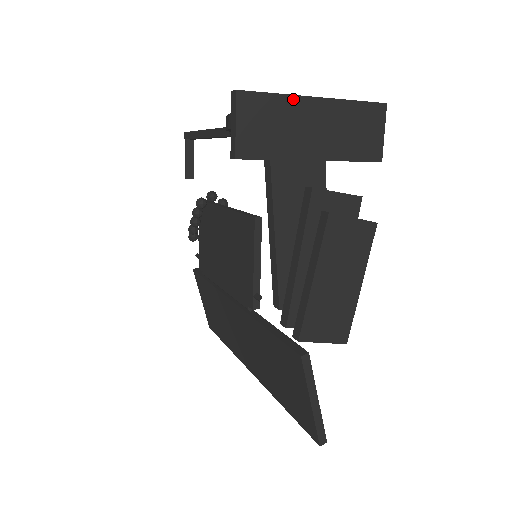
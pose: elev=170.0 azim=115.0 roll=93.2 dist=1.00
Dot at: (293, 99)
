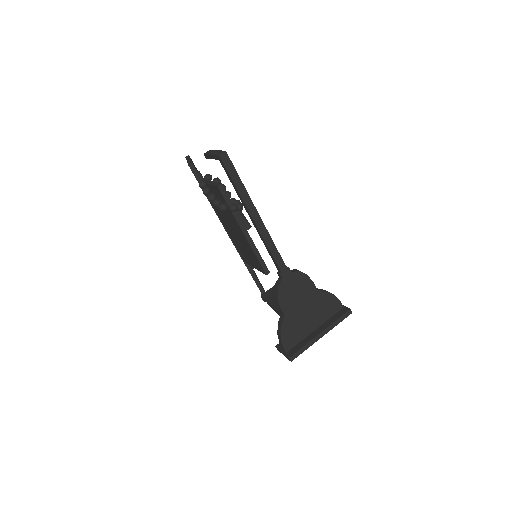
Dot at: (312, 344)
